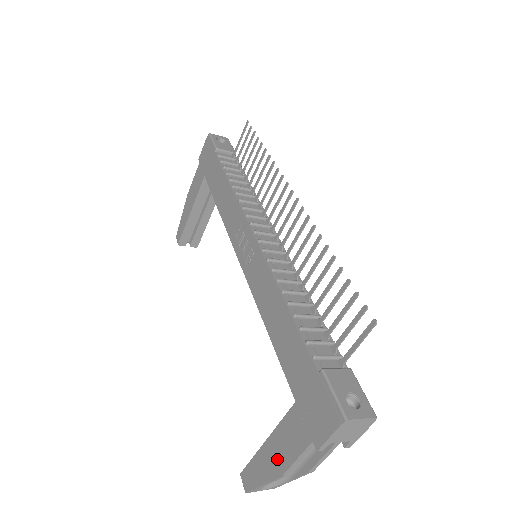
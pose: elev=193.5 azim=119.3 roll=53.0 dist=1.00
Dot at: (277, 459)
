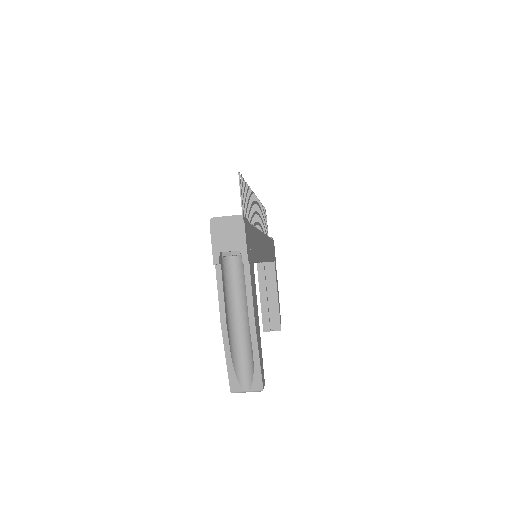
Dot at: occluded
